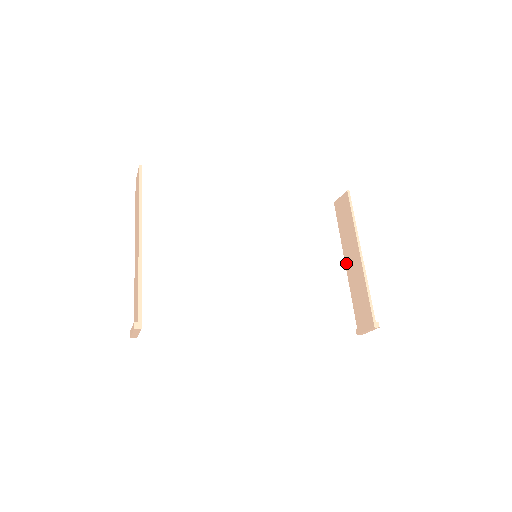
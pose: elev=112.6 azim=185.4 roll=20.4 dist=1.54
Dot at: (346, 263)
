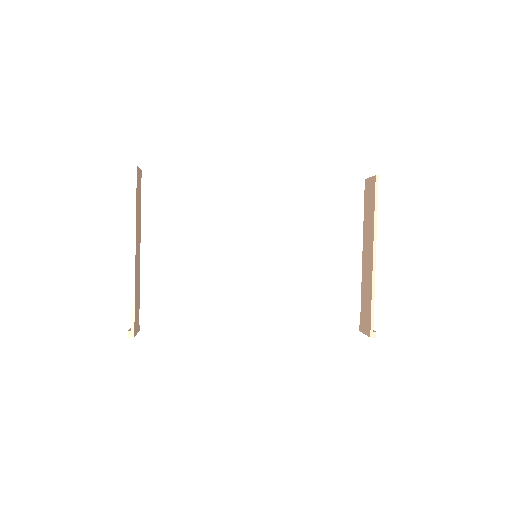
Dot at: (363, 255)
